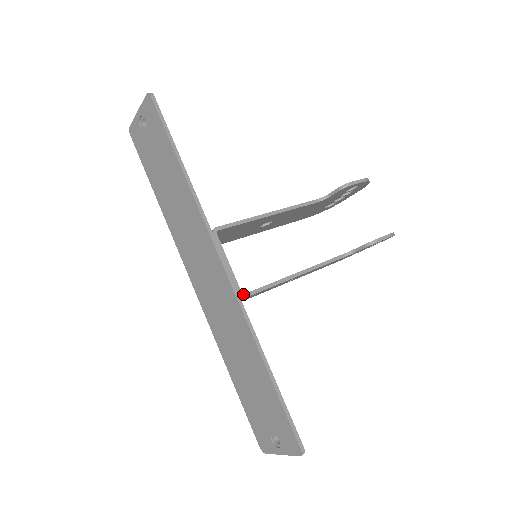
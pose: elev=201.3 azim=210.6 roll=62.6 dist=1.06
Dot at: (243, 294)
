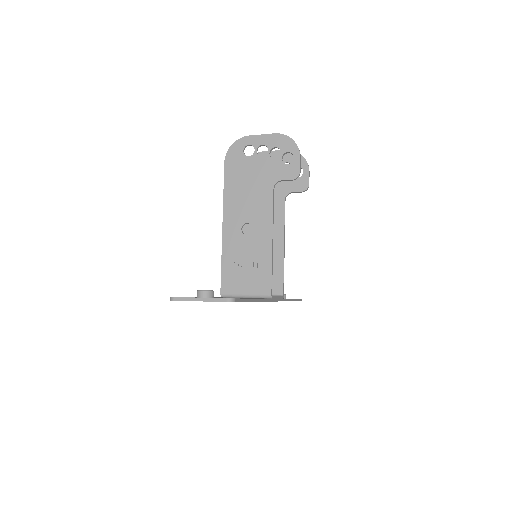
Dot at: (283, 296)
